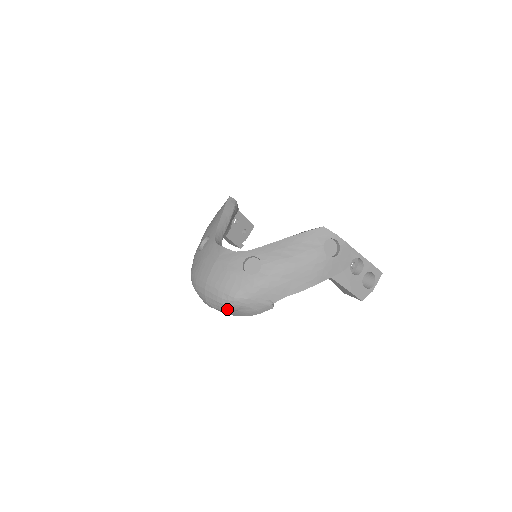
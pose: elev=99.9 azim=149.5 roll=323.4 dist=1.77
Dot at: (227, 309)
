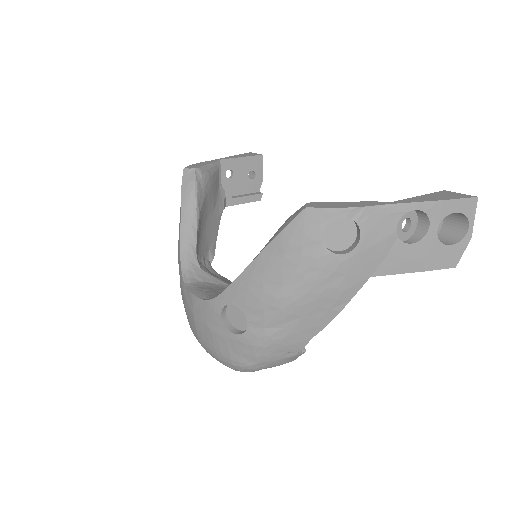
Dot at: occluded
